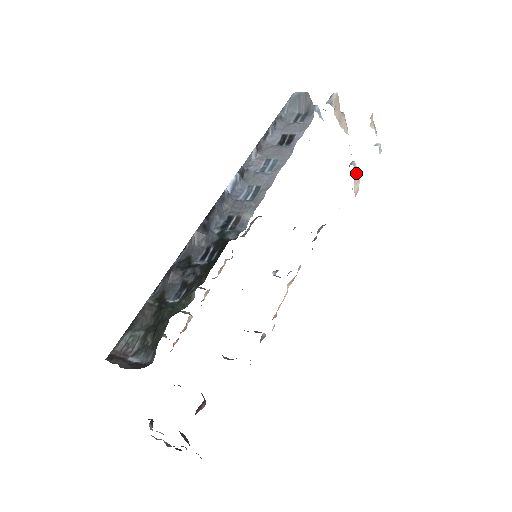
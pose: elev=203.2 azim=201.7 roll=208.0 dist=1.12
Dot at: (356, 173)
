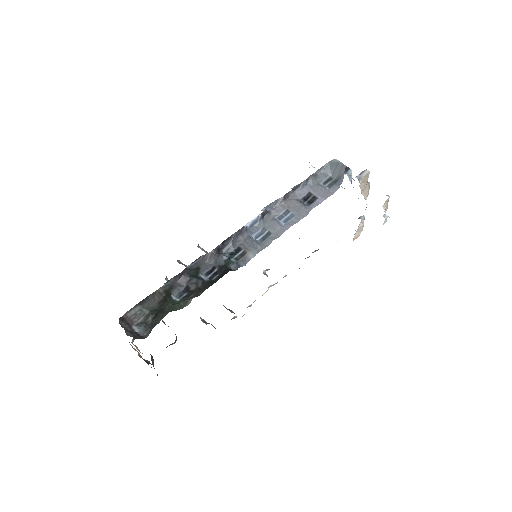
Dot at: (362, 225)
